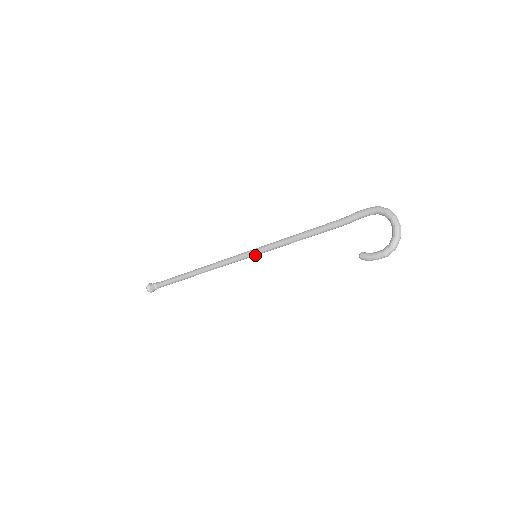
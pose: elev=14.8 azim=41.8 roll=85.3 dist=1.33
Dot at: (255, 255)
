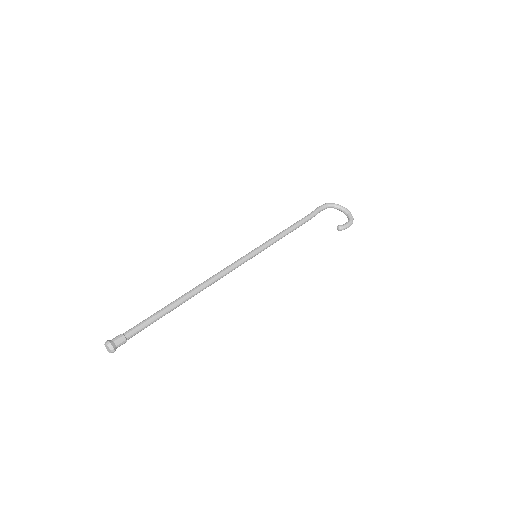
Dot at: (254, 256)
